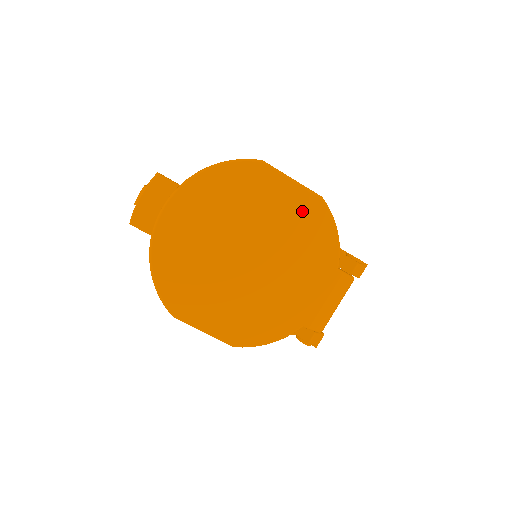
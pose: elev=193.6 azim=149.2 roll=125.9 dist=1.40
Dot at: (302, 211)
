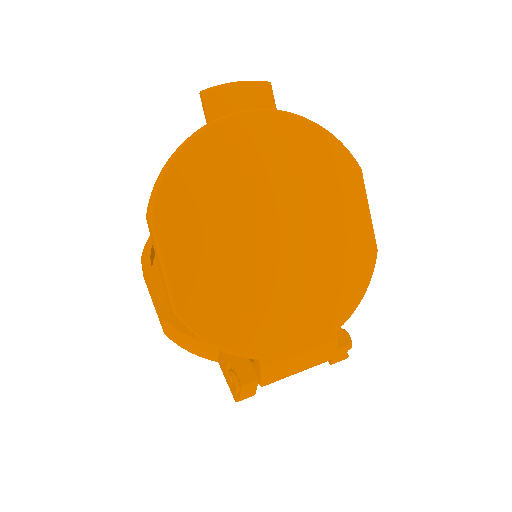
Dot at: (354, 244)
